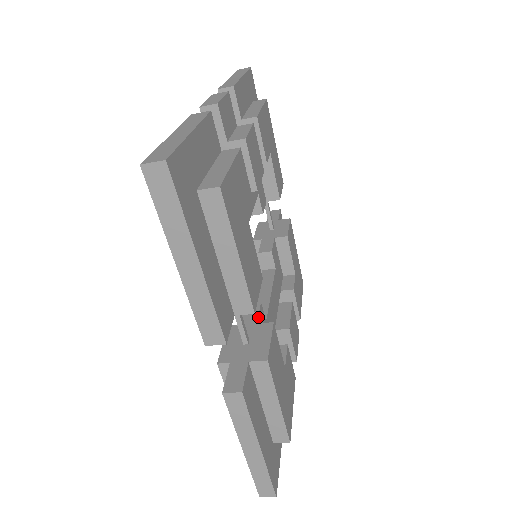
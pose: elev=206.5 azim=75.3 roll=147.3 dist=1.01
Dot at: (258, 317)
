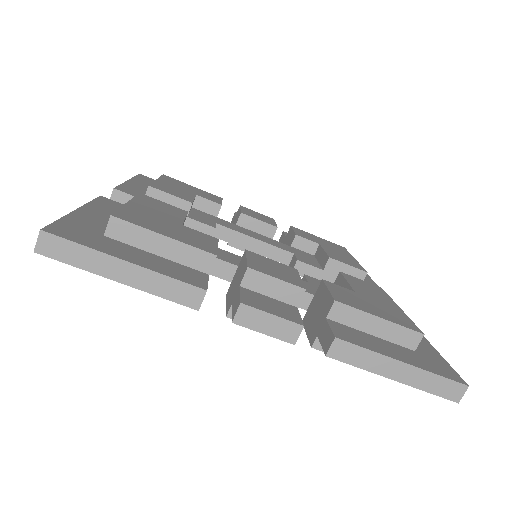
Dot at: occluded
